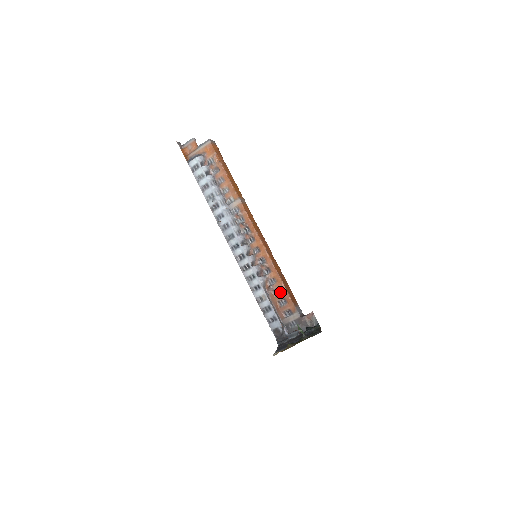
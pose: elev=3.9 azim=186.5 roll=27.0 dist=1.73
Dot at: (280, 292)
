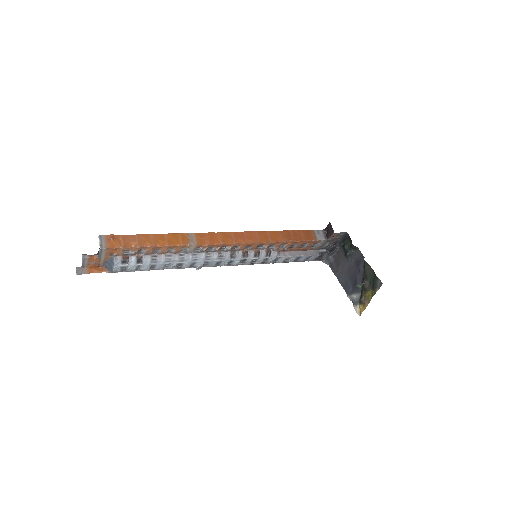
Dot at: (295, 244)
